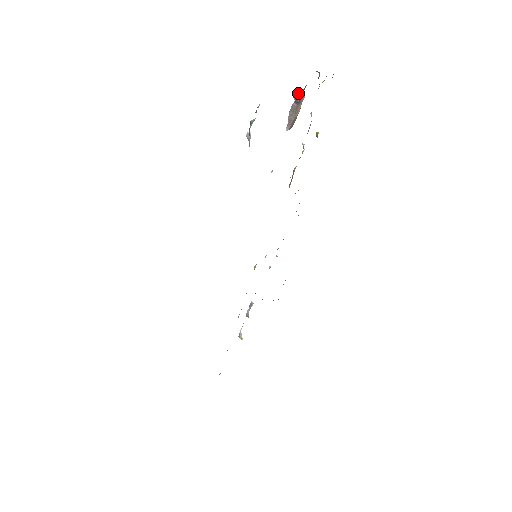
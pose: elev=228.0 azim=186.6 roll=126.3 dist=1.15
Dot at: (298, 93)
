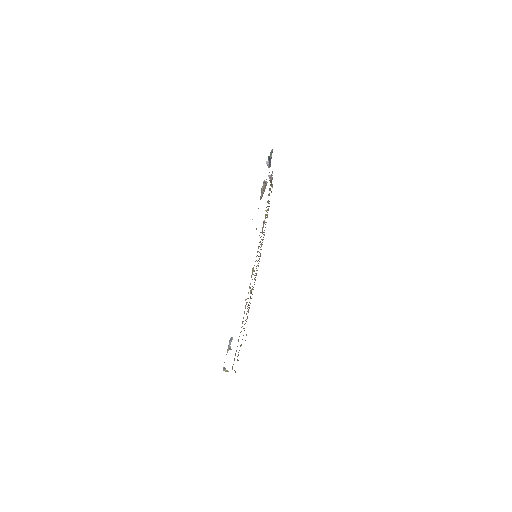
Dot at: (268, 176)
